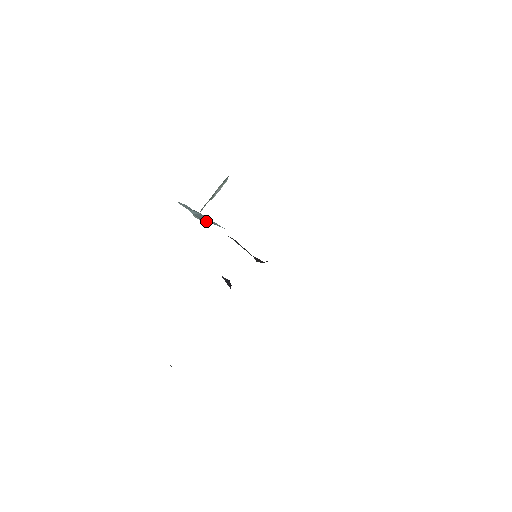
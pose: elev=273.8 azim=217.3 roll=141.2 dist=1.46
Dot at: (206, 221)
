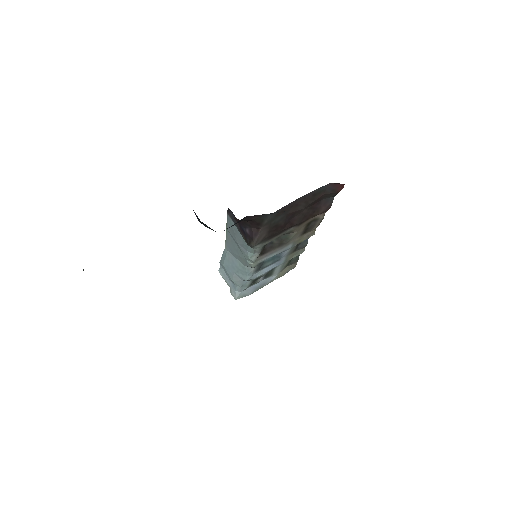
Dot at: (233, 274)
